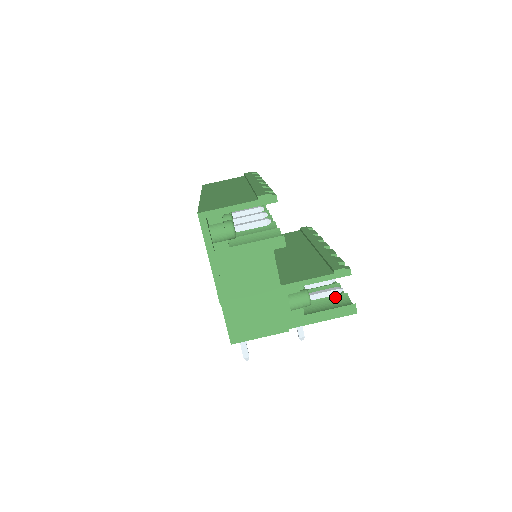
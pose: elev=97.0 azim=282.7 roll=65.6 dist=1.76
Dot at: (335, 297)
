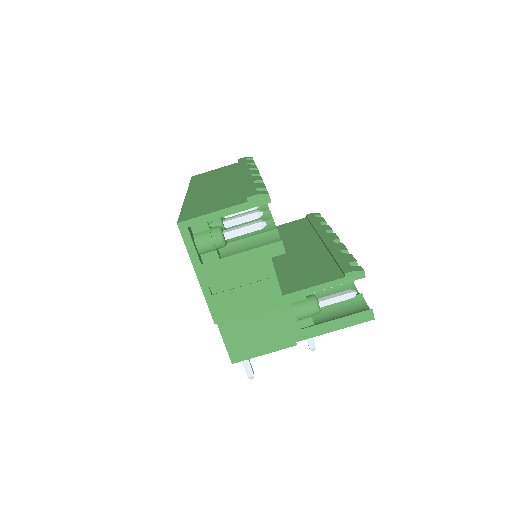
Dot at: (348, 300)
